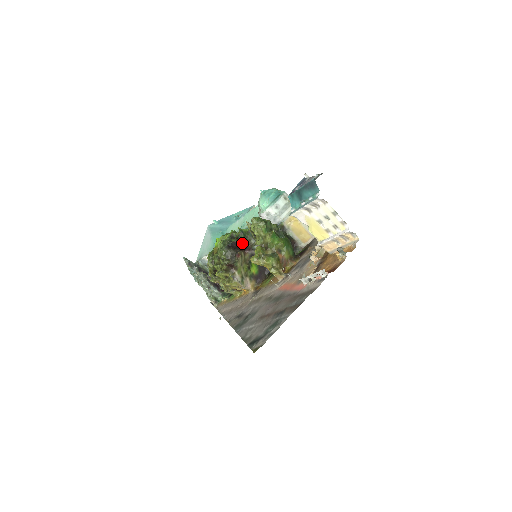
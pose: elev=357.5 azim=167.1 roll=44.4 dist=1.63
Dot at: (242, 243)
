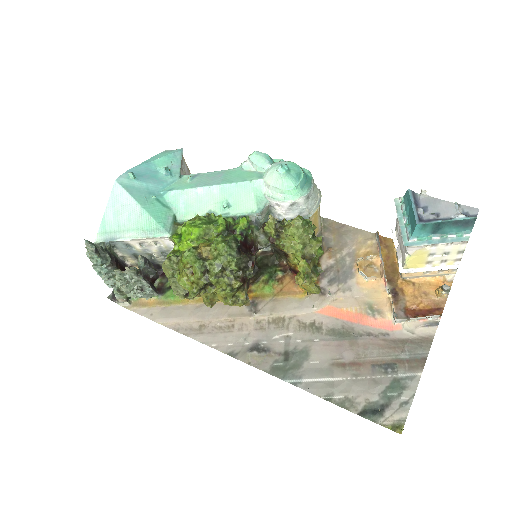
Dot at: (249, 242)
